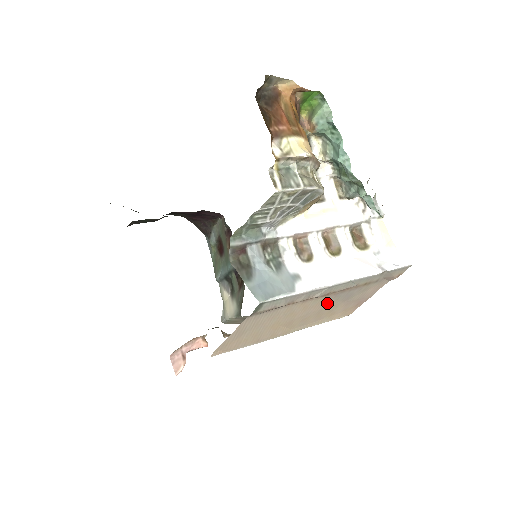
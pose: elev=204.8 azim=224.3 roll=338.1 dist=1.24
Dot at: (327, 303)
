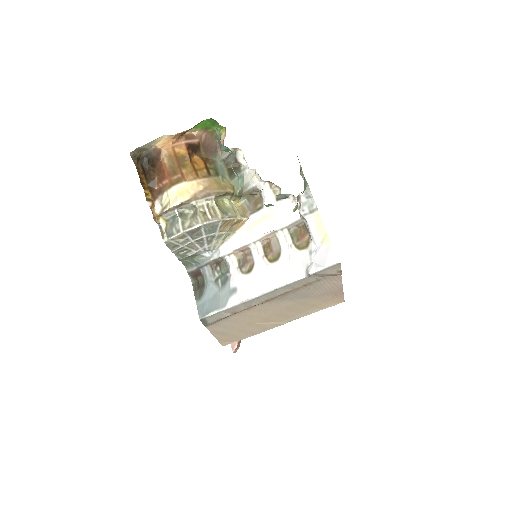
Dot at: (284, 303)
